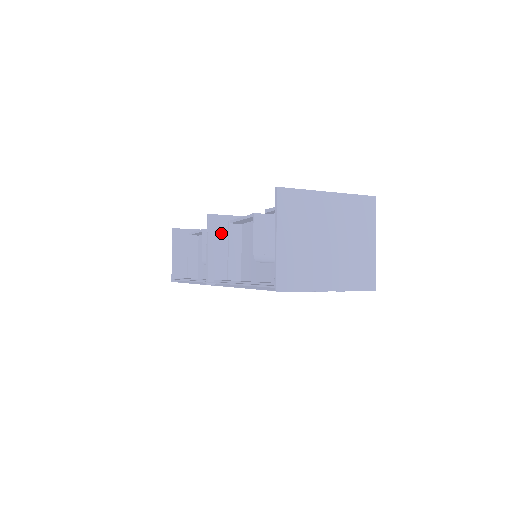
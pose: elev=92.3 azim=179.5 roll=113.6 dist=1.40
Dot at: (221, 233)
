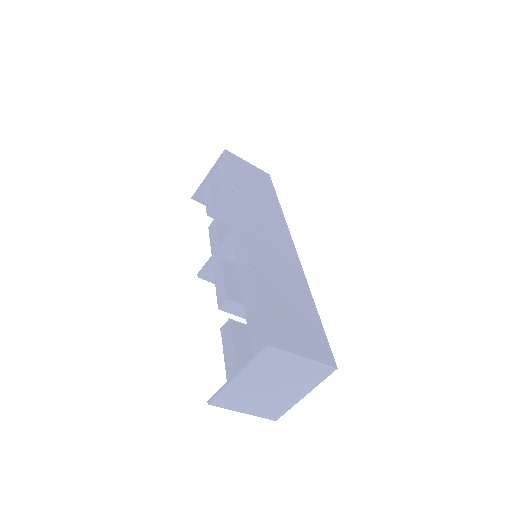
Dot at: occluded
